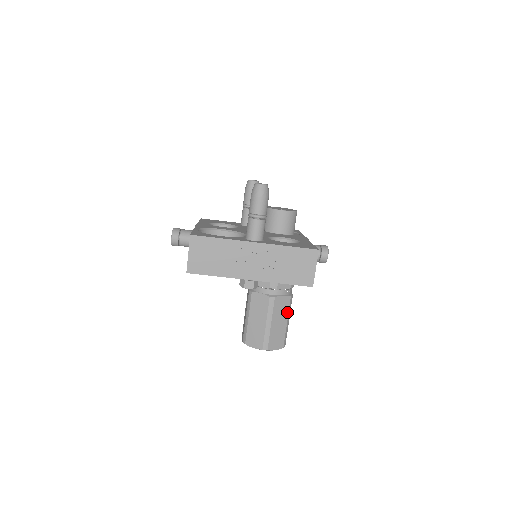
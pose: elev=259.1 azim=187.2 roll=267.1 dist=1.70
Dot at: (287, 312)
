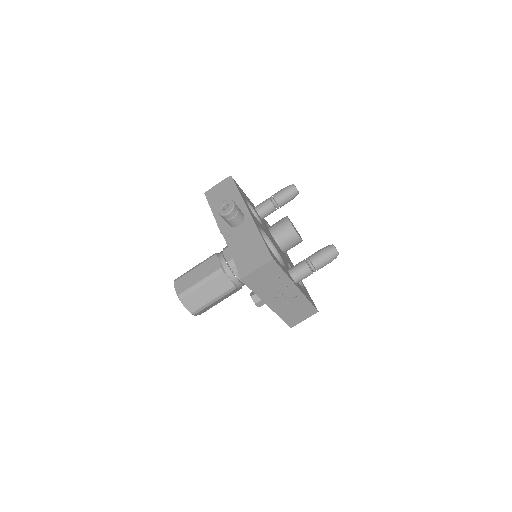
Dot at: occluded
